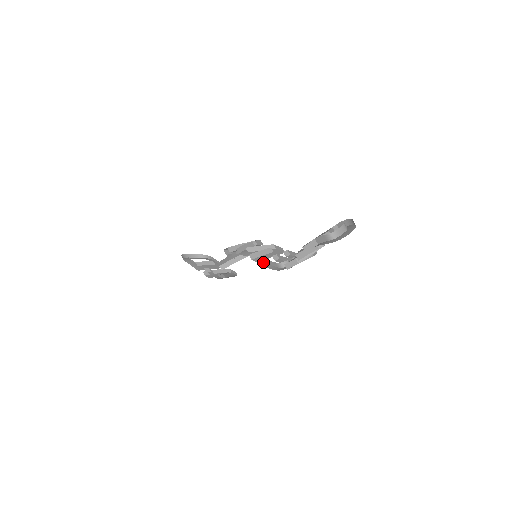
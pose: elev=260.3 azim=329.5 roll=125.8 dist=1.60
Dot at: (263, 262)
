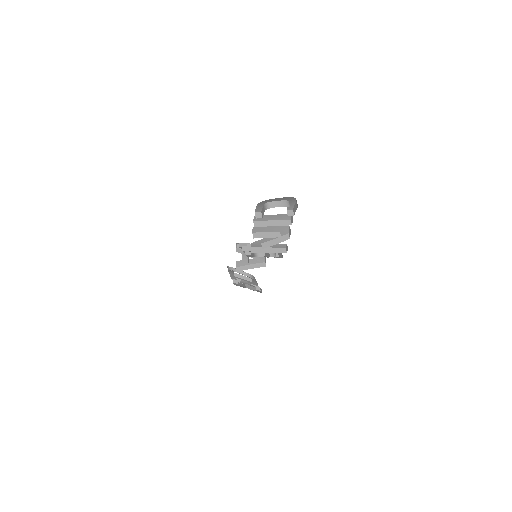
Dot at: (247, 252)
